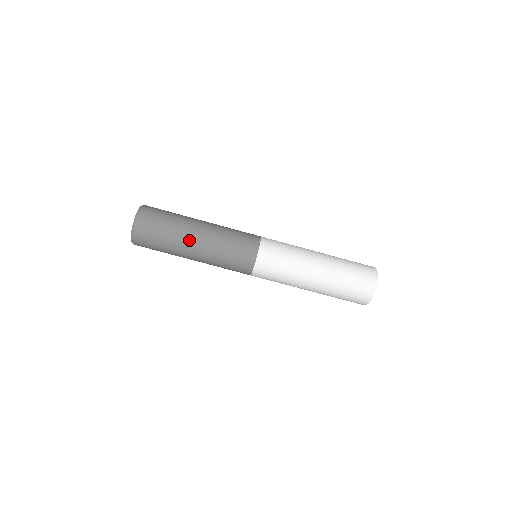
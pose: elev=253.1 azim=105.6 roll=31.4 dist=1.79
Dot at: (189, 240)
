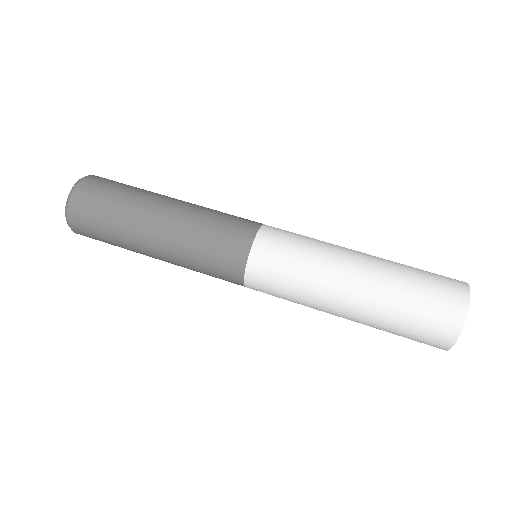
Dot at: (151, 208)
